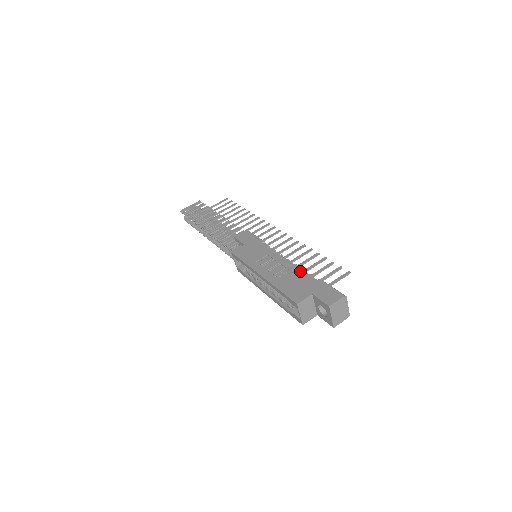
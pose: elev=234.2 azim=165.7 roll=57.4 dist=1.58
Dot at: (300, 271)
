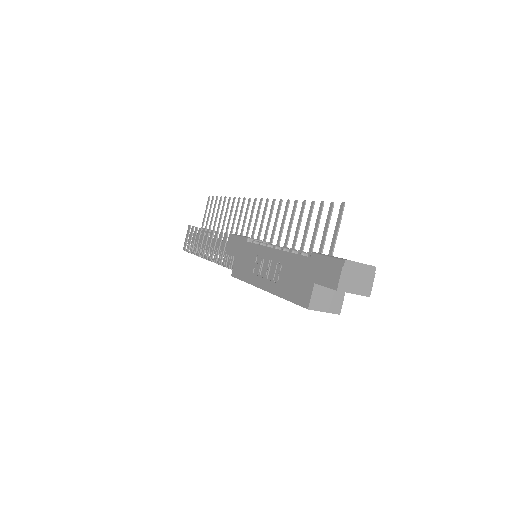
Dot at: (290, 257)
